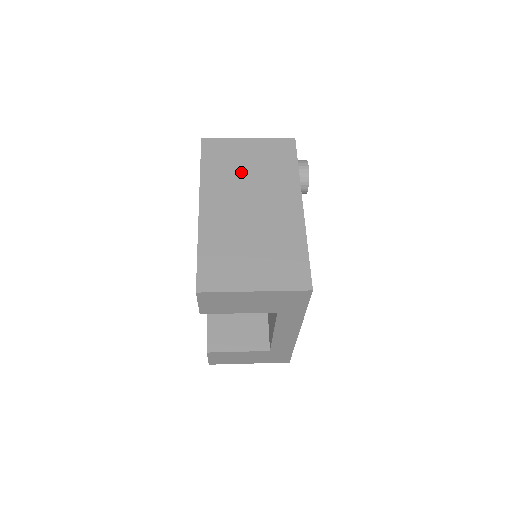
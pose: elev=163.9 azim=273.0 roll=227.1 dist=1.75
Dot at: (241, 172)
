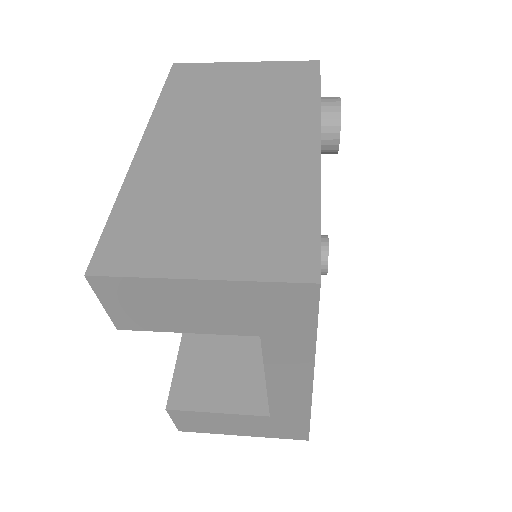
Dot at: (222, 101)
